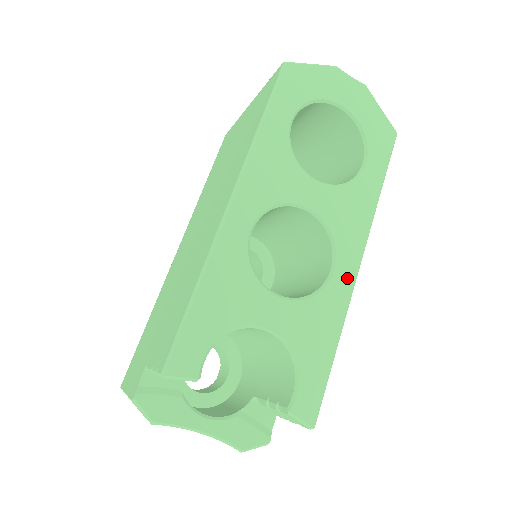
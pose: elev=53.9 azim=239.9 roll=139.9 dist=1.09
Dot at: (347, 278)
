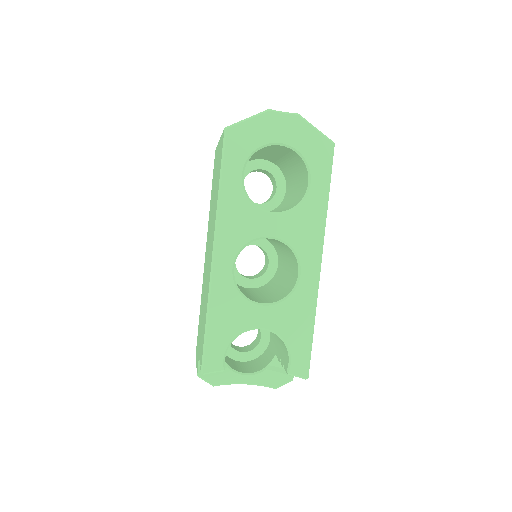
Dot at: (312, 276)
